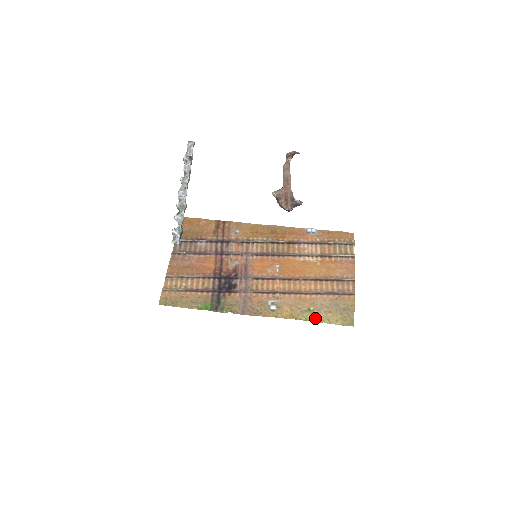
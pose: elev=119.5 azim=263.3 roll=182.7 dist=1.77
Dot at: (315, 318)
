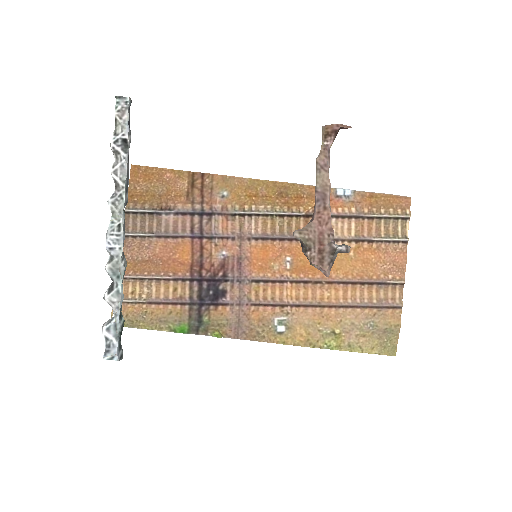
Dot at: (341, 345)
